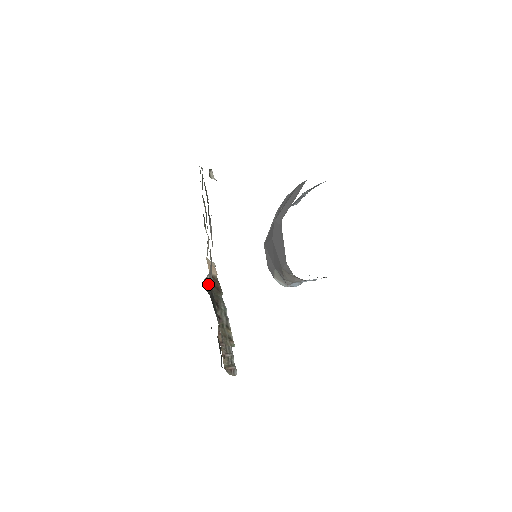
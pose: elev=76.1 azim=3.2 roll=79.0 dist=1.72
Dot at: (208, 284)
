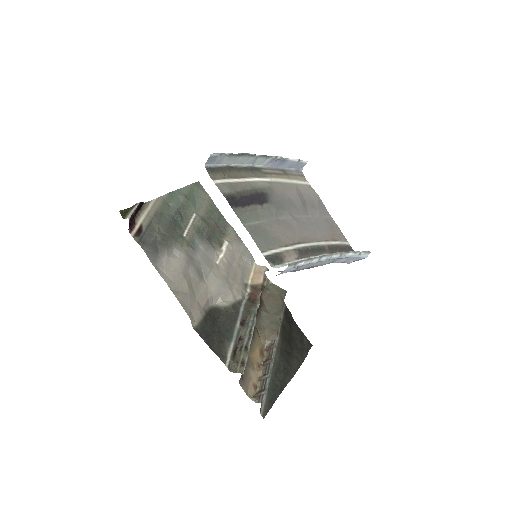
Dot at: (221, 306)
